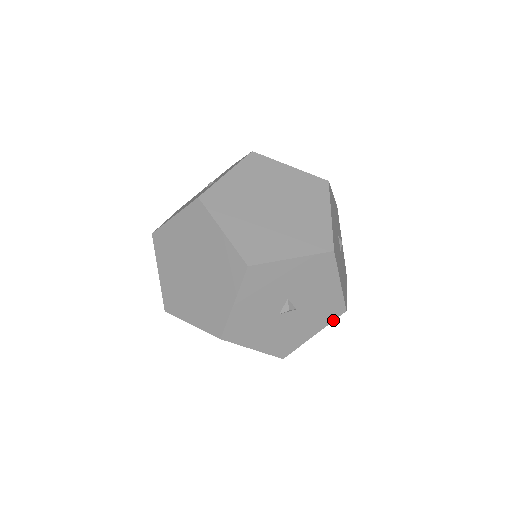
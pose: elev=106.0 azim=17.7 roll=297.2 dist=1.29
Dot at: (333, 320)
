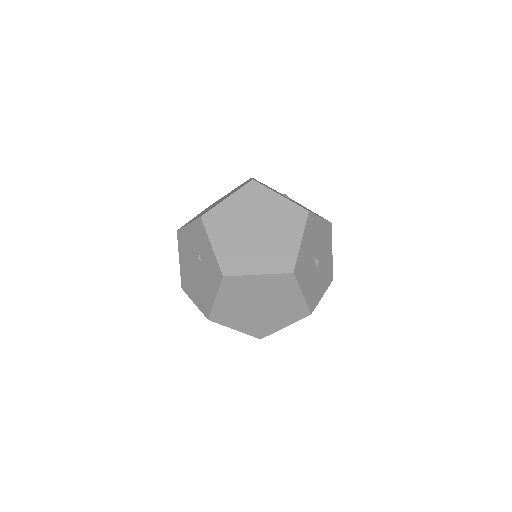
Dot at: occluded
